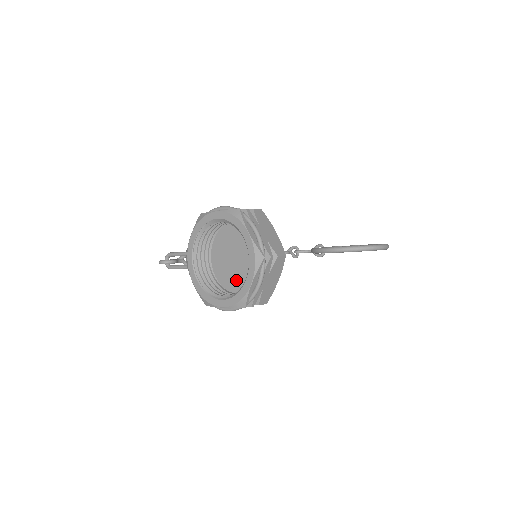
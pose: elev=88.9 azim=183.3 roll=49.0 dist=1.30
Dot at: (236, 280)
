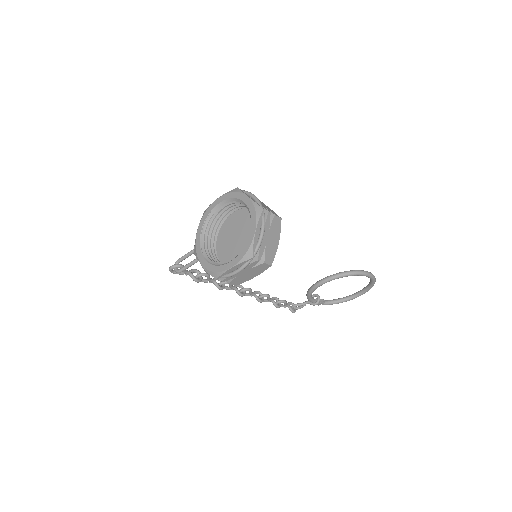
Dot at: occluded
